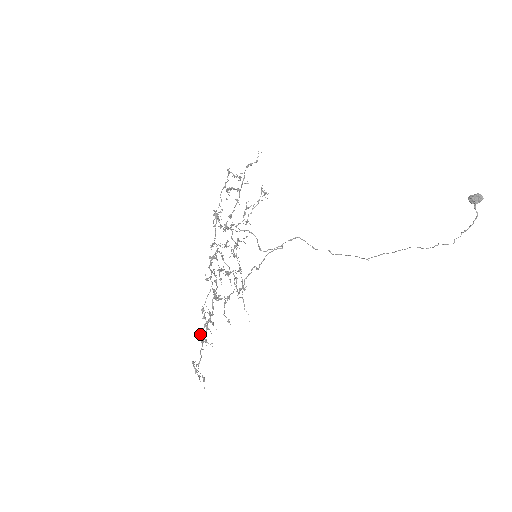
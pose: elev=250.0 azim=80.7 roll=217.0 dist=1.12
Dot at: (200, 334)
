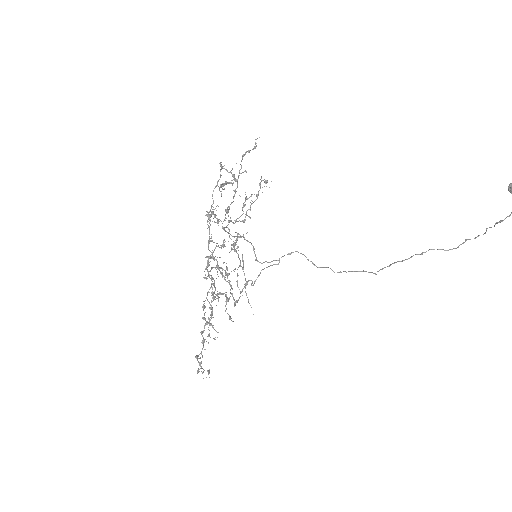
Dot at: (201, 332)
